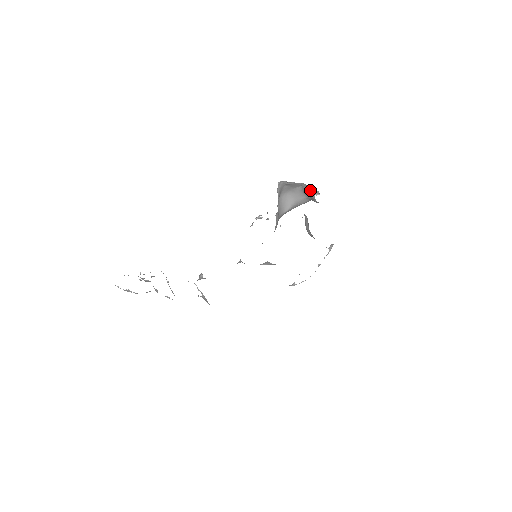
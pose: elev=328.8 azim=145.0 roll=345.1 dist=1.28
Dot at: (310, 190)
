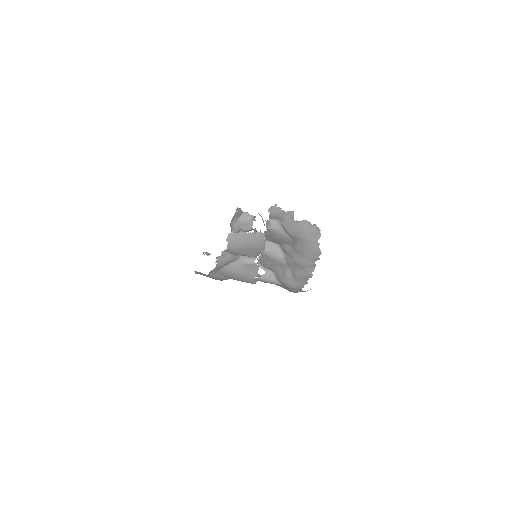
Dot at: (251, 217)
